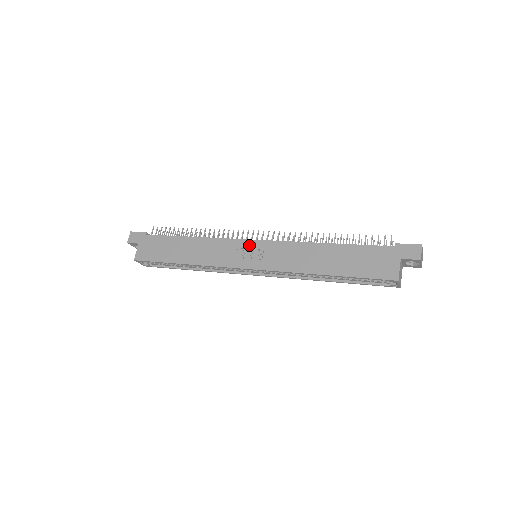
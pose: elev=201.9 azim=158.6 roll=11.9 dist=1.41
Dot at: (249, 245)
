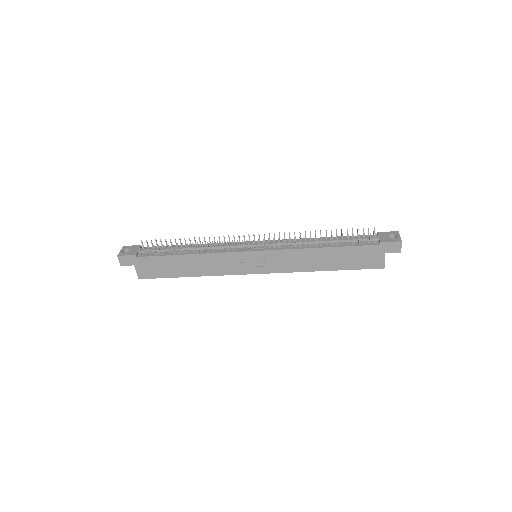
Dot at: (250, 256)
